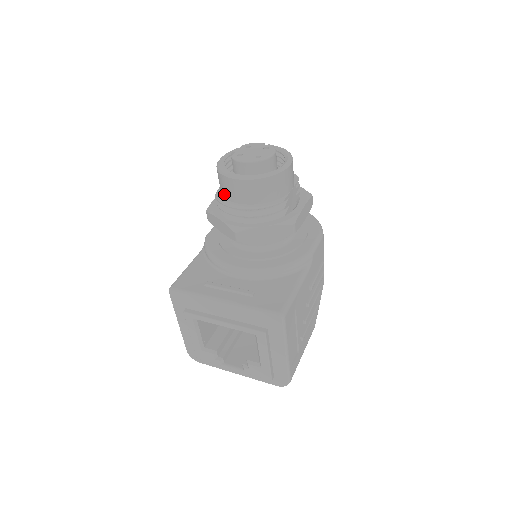
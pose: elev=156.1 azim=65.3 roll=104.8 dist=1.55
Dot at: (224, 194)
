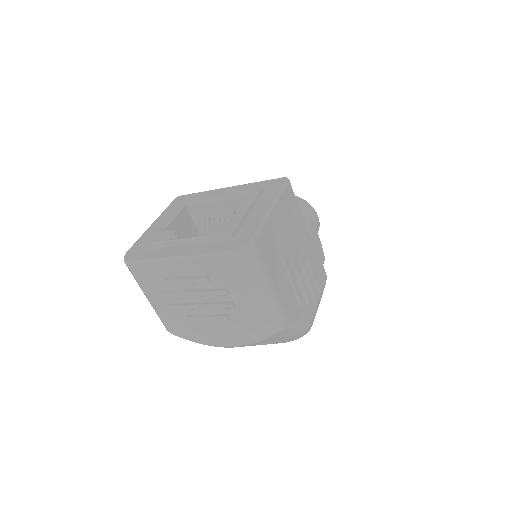
Dot at: occluded
